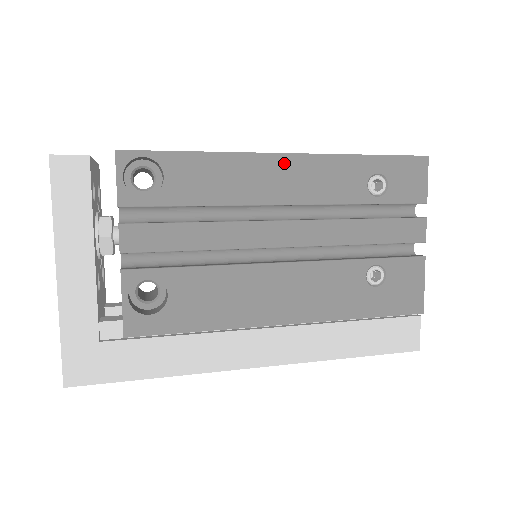
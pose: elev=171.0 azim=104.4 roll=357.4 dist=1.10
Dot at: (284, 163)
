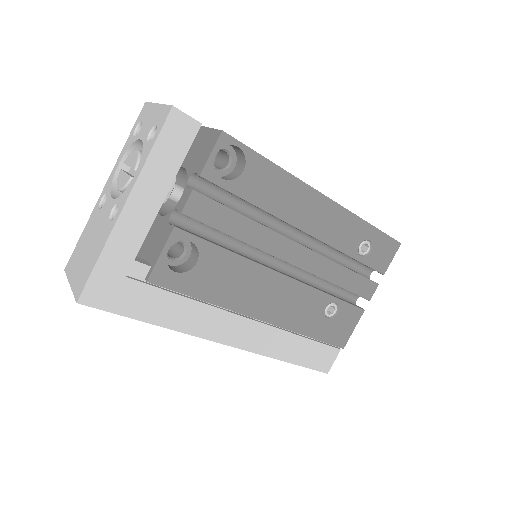
Dot at: (322, 203)
